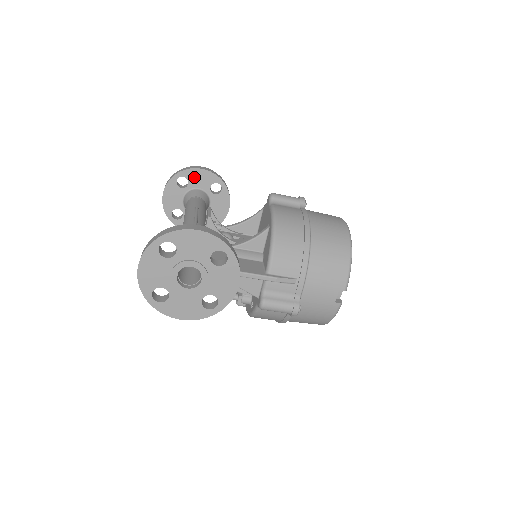
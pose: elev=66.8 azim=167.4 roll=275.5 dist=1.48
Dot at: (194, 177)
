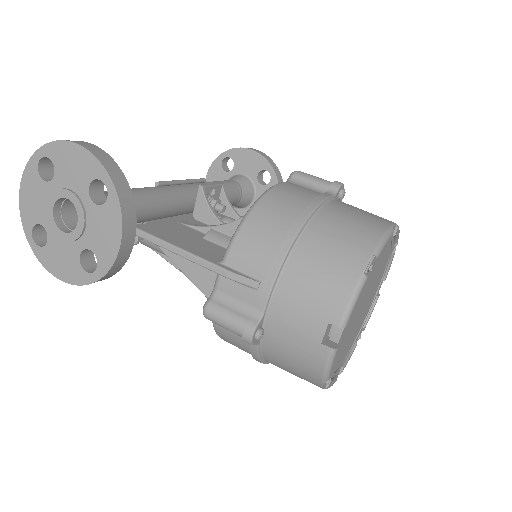
Dot at: (241, 159)
